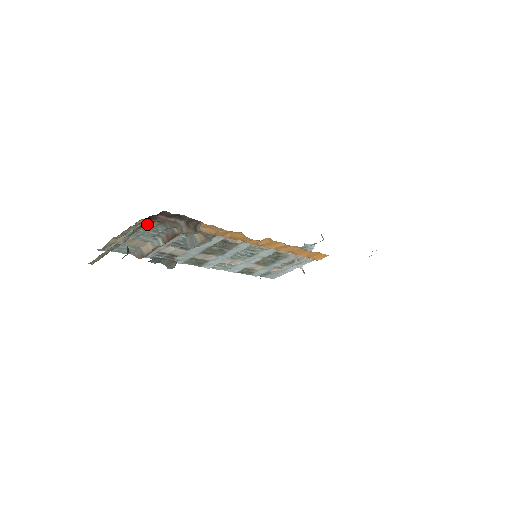
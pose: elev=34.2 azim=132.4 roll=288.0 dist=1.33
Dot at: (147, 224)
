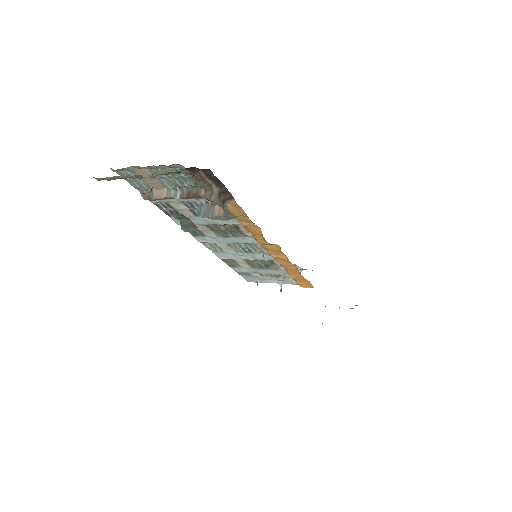
Dot at: occluded
